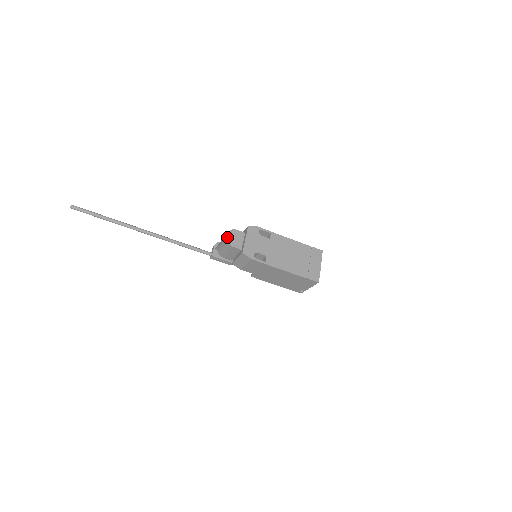
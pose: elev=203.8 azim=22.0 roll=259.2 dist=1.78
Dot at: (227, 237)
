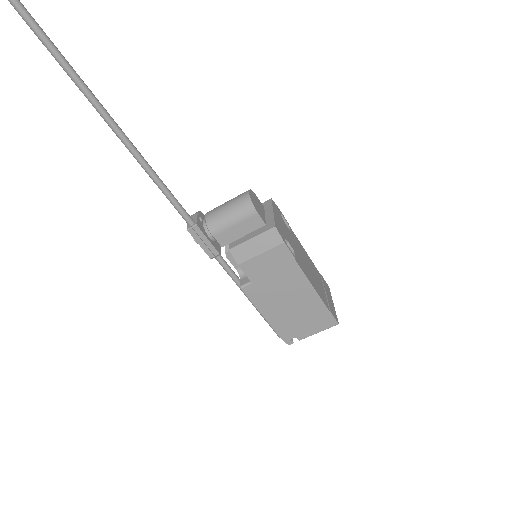
Dot at: (250, 195)
